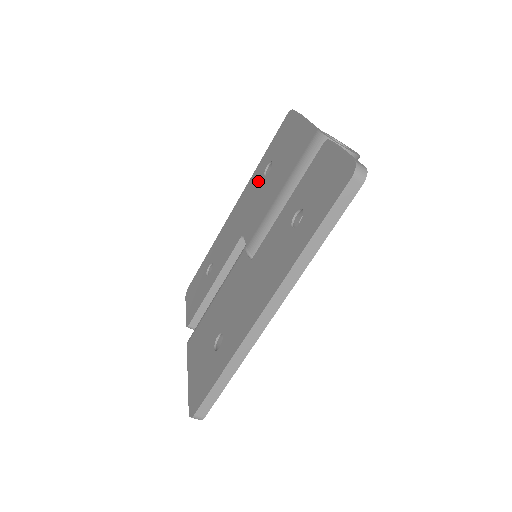
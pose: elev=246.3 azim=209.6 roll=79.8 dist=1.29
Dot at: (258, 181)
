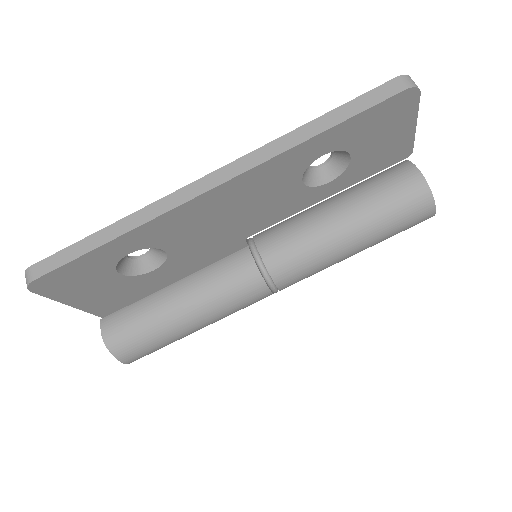
Dot at: occluded
